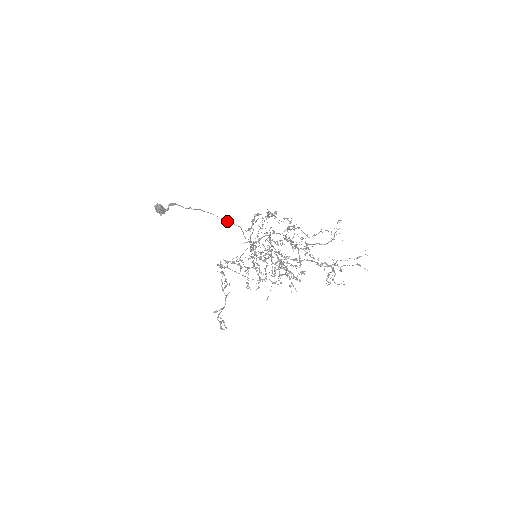
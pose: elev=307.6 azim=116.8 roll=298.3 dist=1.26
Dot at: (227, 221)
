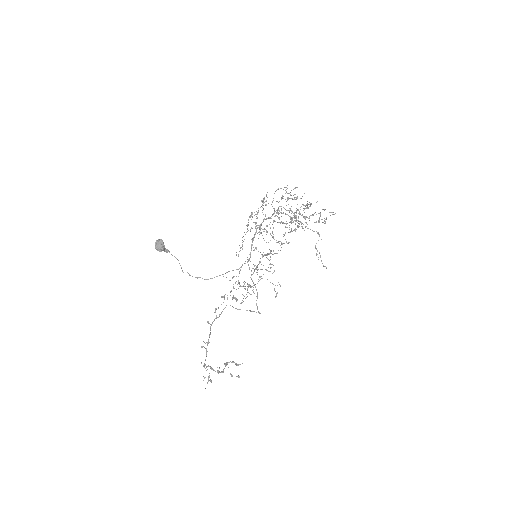
Dot at: (208, 279)
